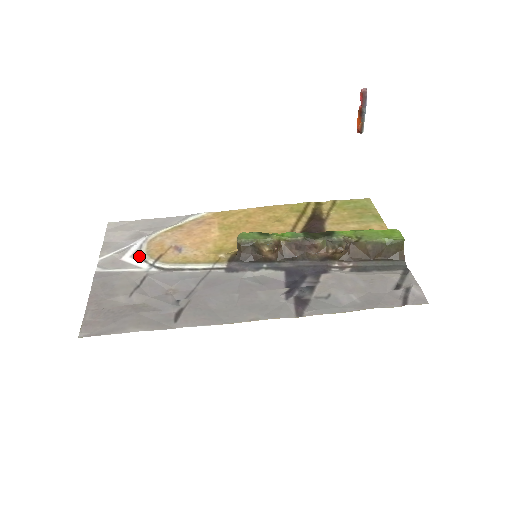
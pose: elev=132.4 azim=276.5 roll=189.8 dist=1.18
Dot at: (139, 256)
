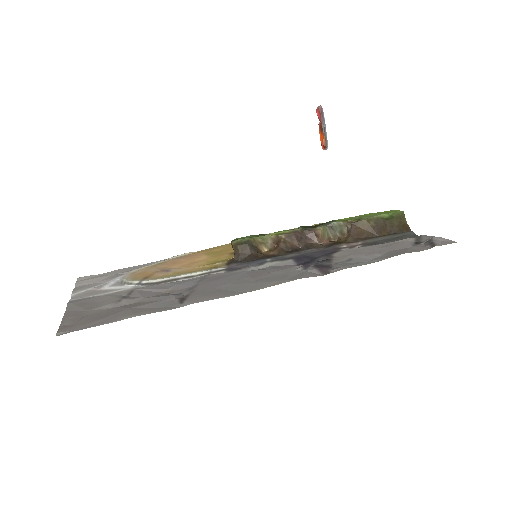
Dot at: (121, 284)
